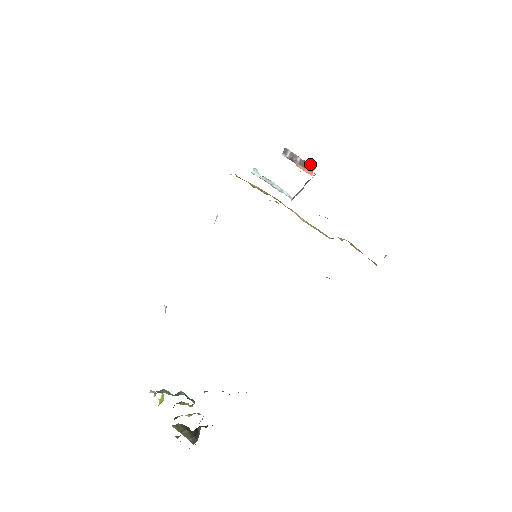
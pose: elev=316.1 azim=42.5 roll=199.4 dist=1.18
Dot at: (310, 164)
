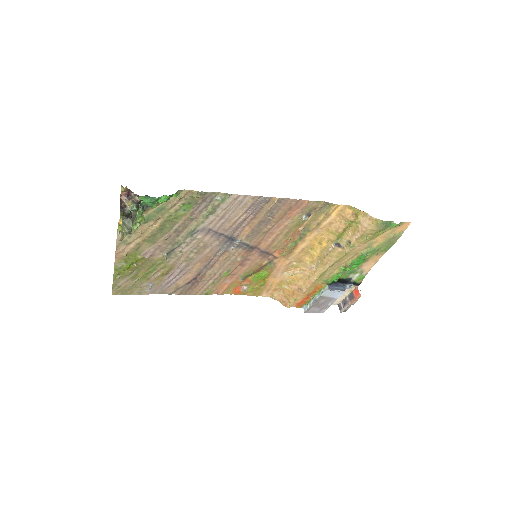
Dot at: (354, 291)
